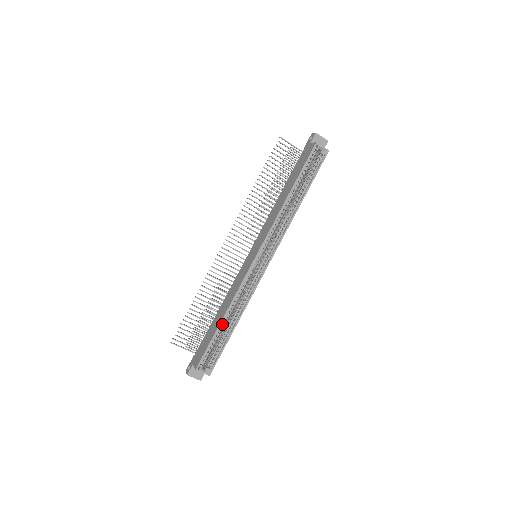
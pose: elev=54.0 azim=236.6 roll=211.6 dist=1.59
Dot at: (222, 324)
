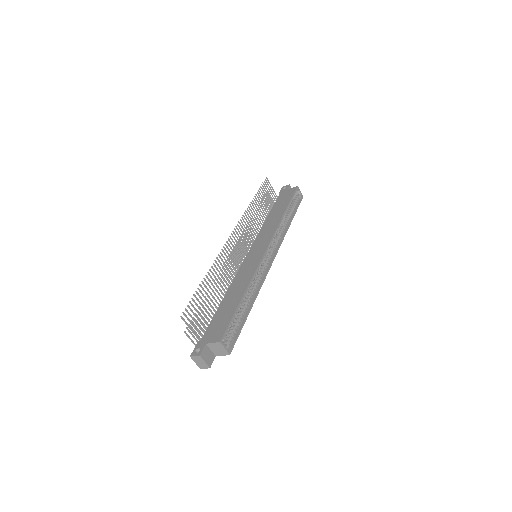
Dot at: occluded
